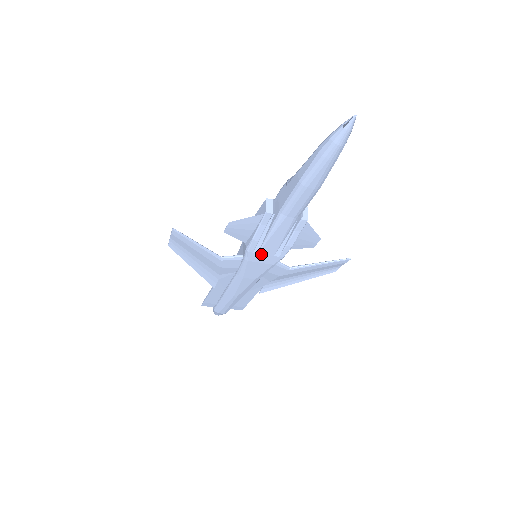
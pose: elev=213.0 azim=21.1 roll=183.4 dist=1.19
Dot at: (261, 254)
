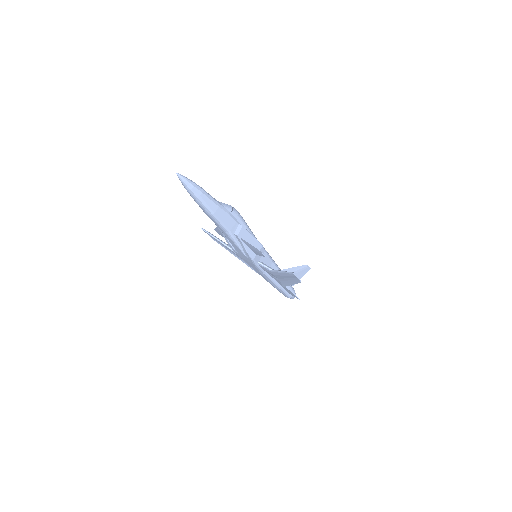
Dot at: (240, 254)
